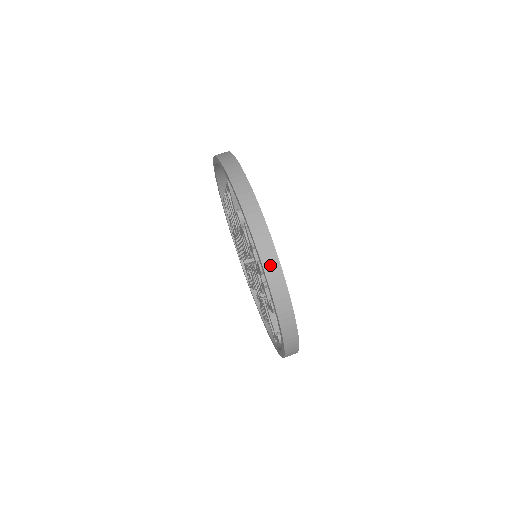
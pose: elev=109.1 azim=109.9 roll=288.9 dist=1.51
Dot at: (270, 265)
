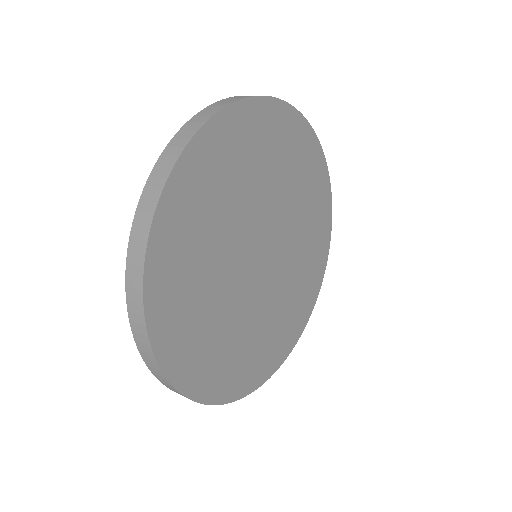
Dot at: occluded
